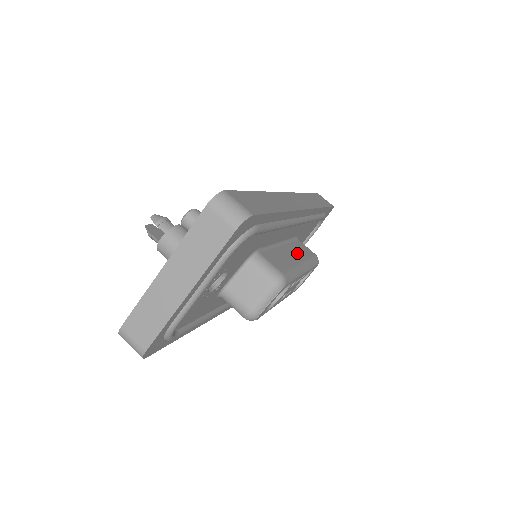
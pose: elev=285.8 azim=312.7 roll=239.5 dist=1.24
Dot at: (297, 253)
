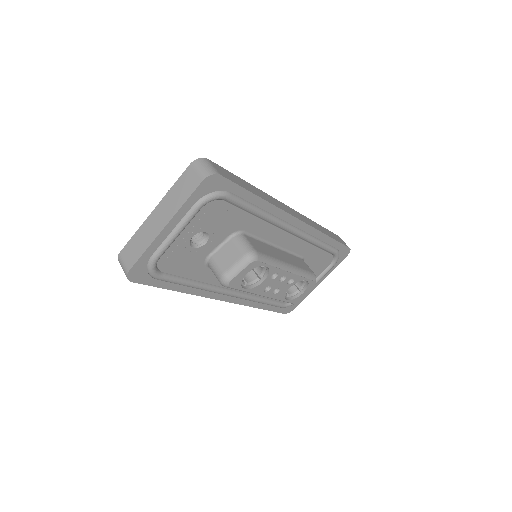
Dot at: (290, 259)
